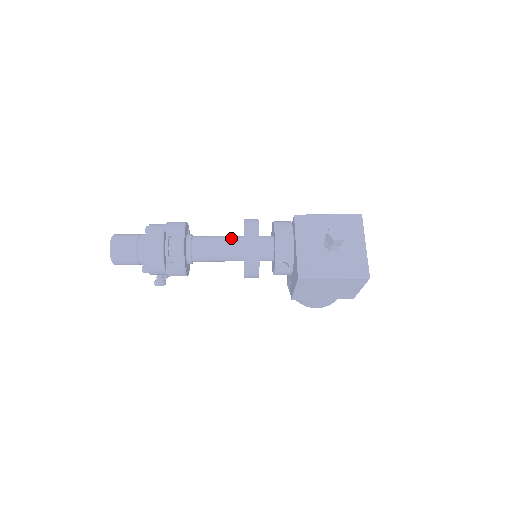
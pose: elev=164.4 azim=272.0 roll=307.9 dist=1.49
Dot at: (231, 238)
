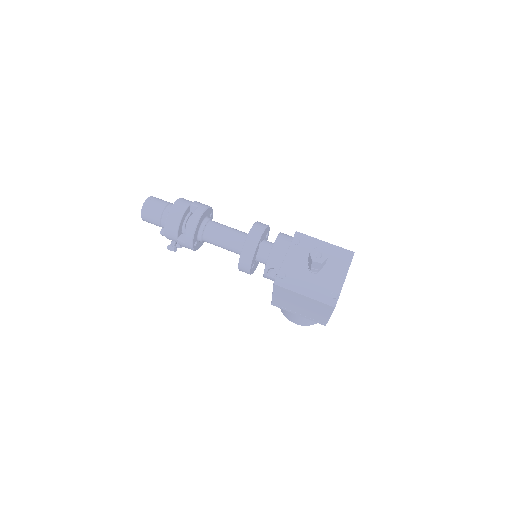
Dot at: (240, 233)
